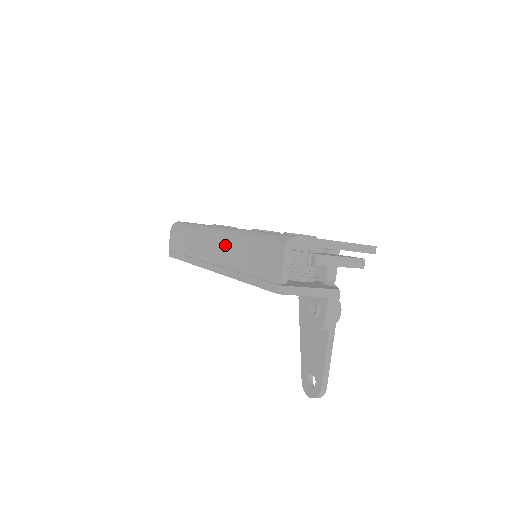
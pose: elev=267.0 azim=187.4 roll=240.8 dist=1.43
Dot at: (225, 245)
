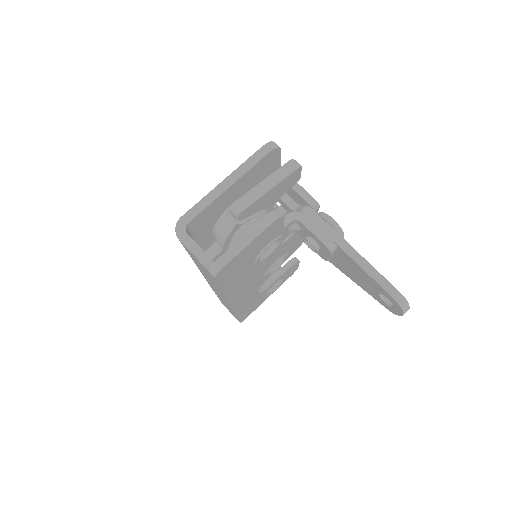
Dot at: occluded
